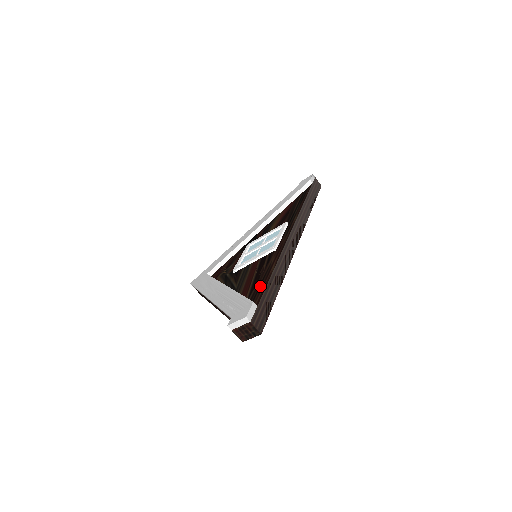
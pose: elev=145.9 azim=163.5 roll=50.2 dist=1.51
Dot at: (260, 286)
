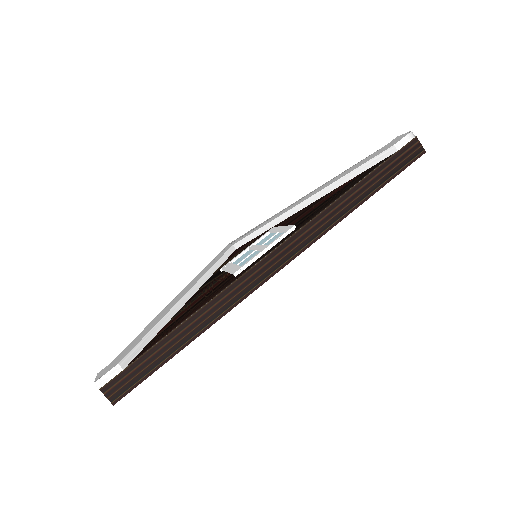
Dot at: (163, 334)
